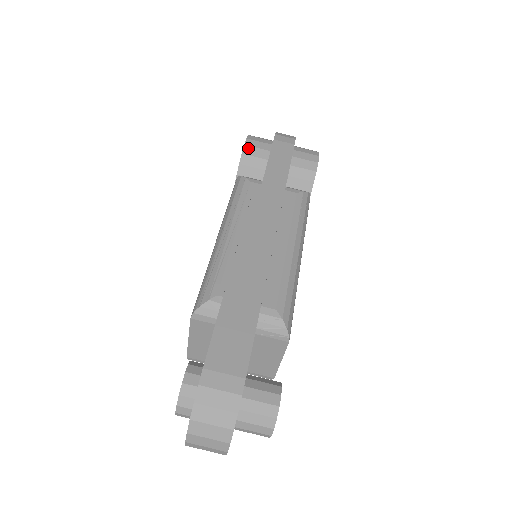
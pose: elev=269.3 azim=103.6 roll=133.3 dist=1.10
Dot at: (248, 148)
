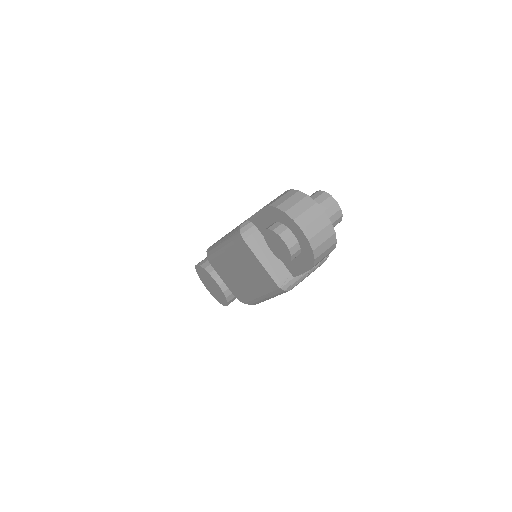
Dot at: (200, 263)
